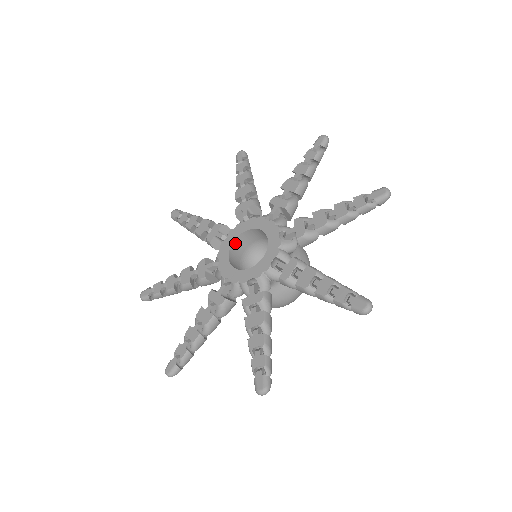
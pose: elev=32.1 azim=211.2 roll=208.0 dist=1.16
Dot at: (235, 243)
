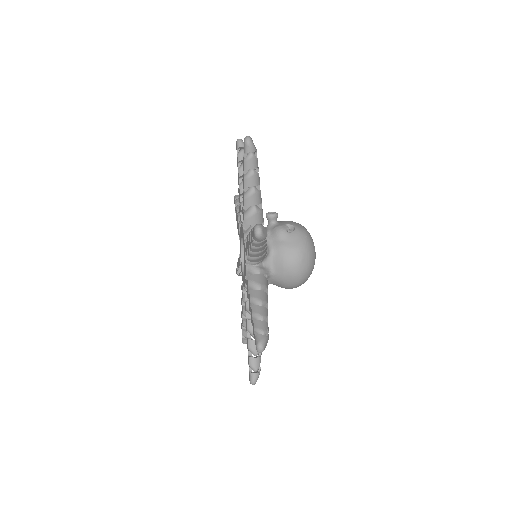
Dot at: occluded
